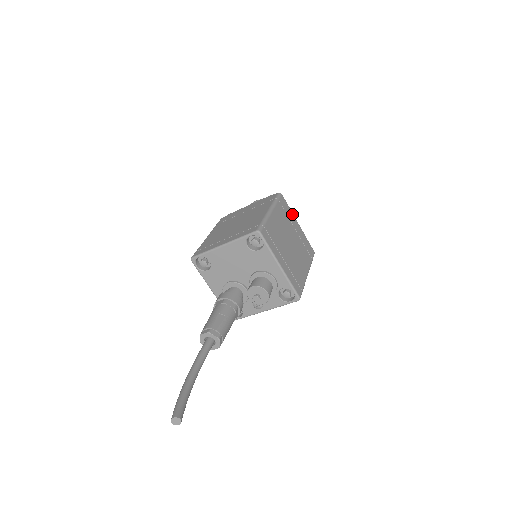
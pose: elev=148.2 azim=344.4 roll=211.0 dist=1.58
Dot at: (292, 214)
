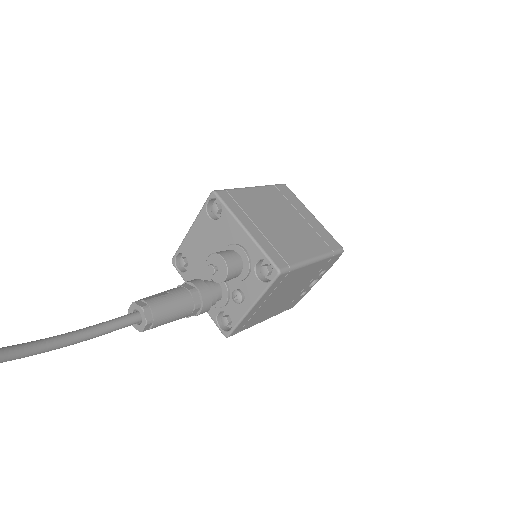
Dot at: (301, 204)
